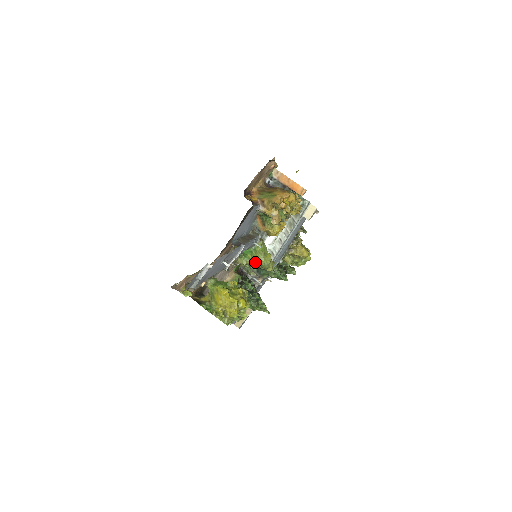
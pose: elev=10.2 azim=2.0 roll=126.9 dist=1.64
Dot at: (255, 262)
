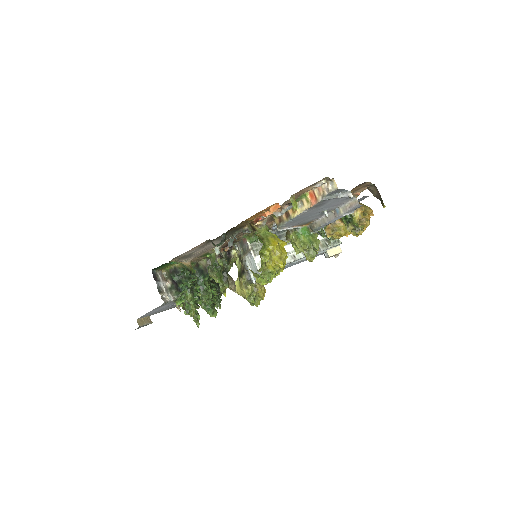
Dot at: (310, 243)
